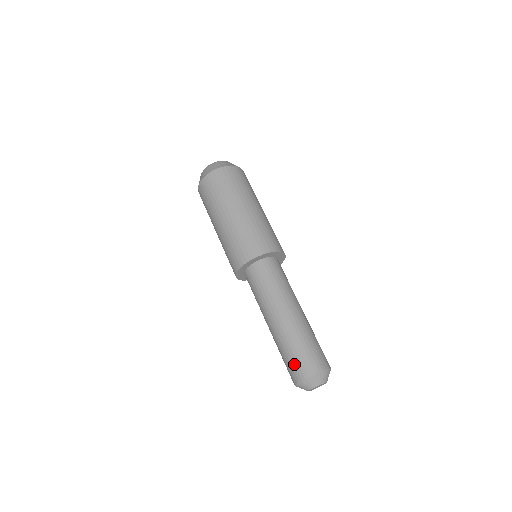
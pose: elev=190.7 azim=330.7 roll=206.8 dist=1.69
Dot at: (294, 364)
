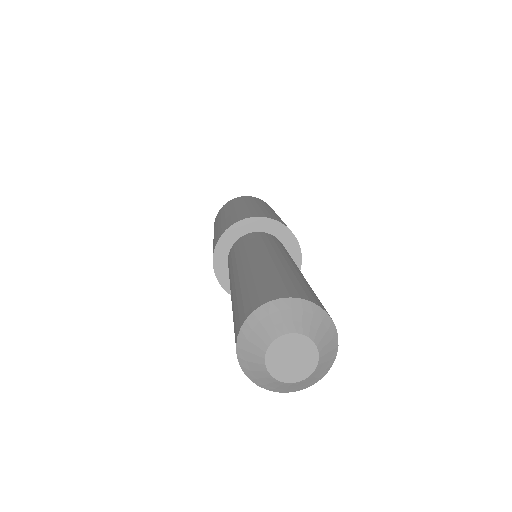
Dot at: occluded
